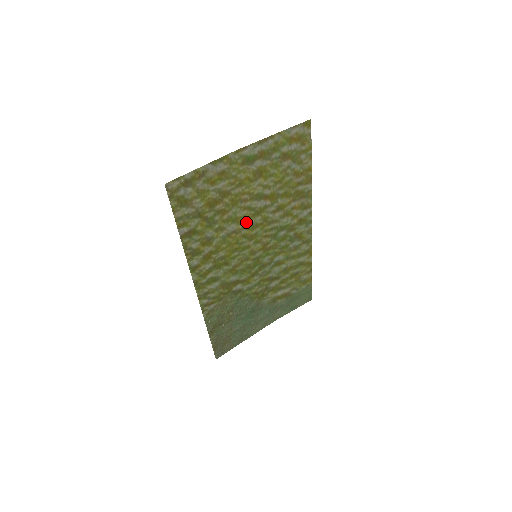
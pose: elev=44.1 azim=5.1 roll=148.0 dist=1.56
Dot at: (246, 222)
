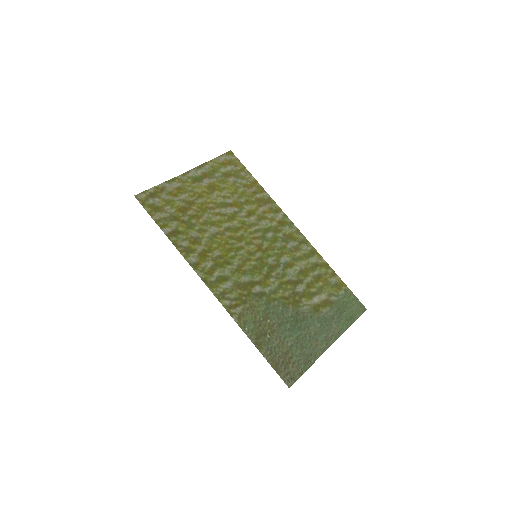
Dot at: (225, 226)
